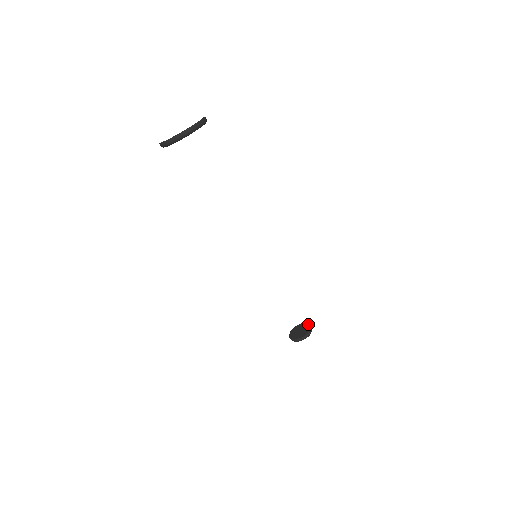
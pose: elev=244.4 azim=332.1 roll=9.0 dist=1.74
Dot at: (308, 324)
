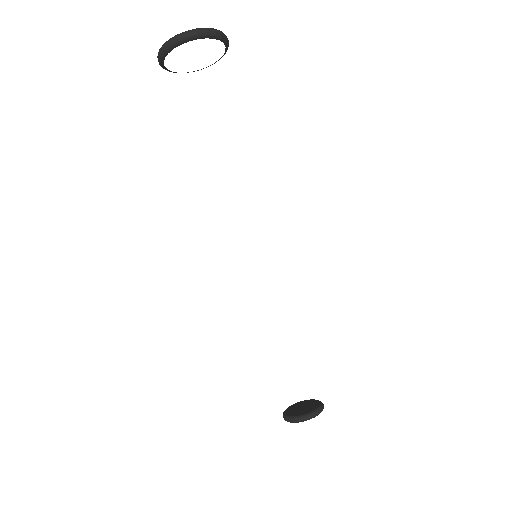
Dot at: (305, 400)
